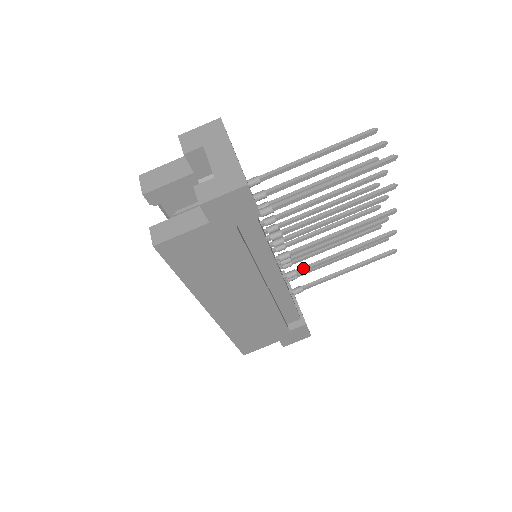
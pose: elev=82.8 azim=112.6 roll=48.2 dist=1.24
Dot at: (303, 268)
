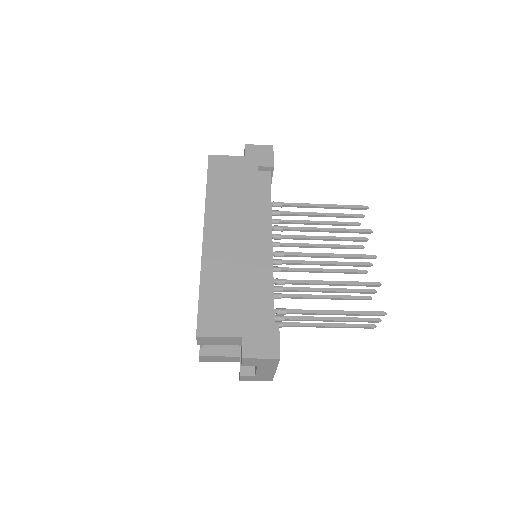
Dot at: (286, 246)
